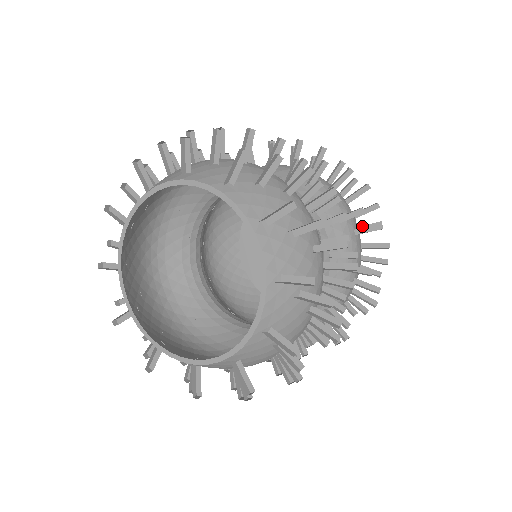
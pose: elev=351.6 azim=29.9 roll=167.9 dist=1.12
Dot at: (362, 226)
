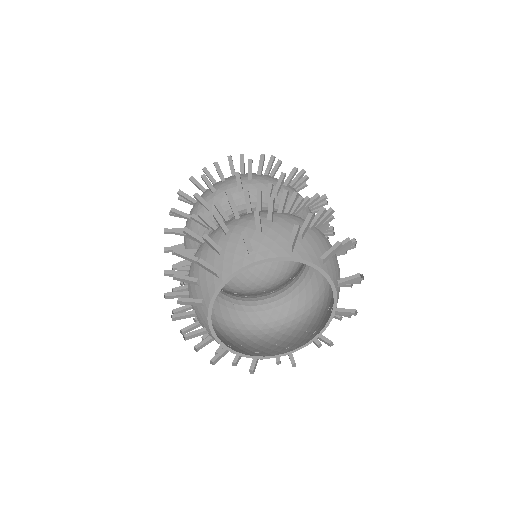
Dot at: occluded
